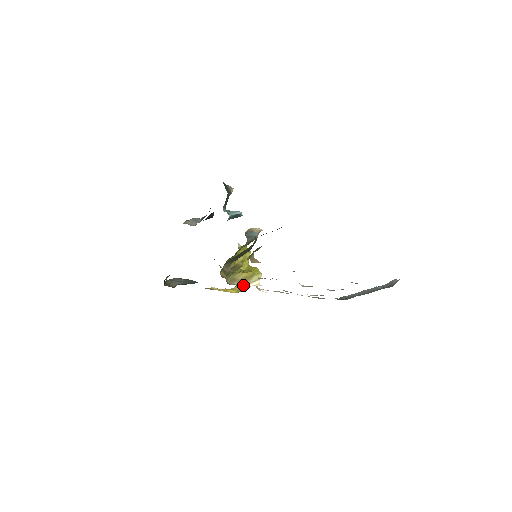
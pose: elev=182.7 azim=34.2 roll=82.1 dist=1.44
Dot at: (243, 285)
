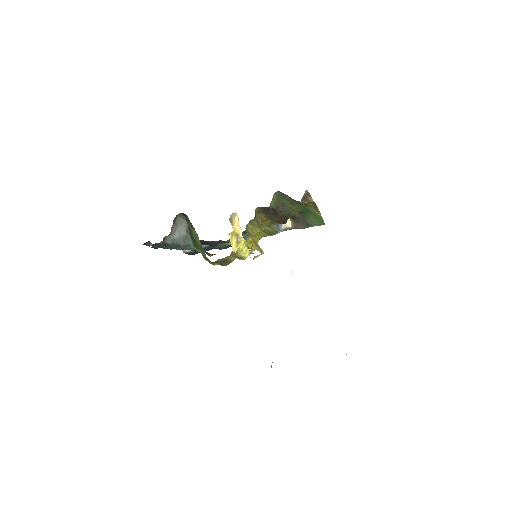
Dot at: (246, 248)
